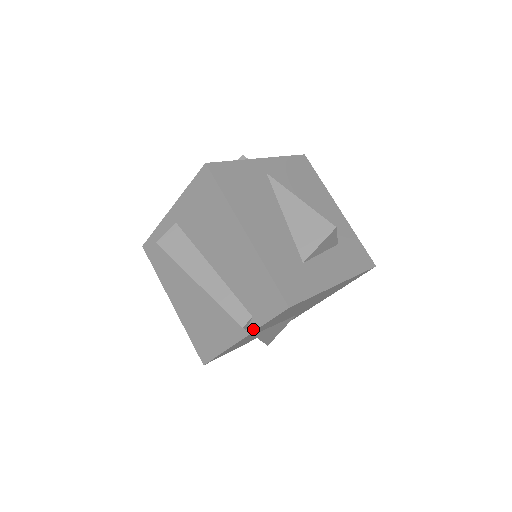
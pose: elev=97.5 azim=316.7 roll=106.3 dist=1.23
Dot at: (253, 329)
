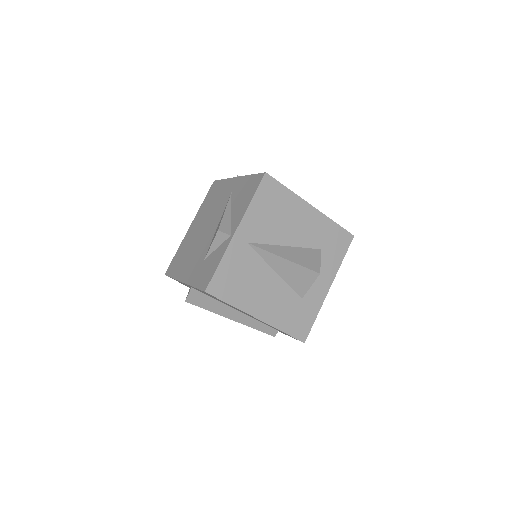
Dot at: occluded
